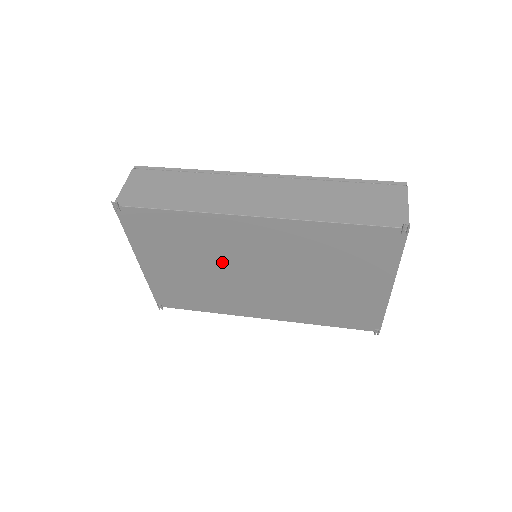
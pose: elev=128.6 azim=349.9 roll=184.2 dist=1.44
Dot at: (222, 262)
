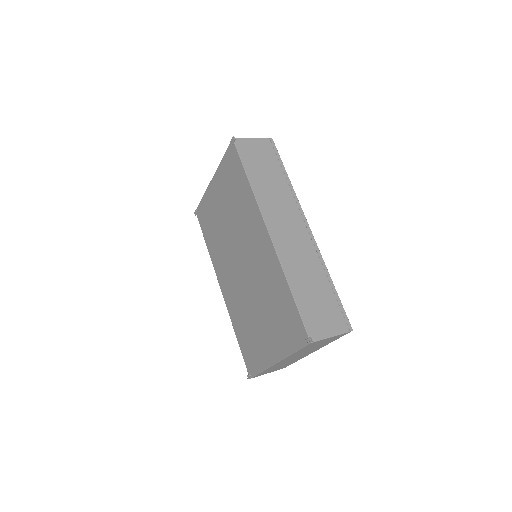
Dot at: (237, 233)
